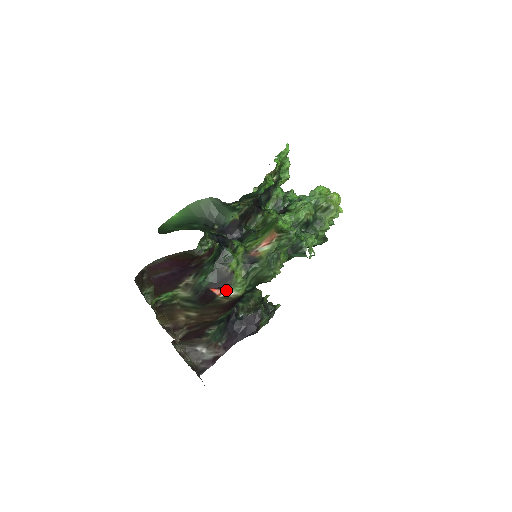
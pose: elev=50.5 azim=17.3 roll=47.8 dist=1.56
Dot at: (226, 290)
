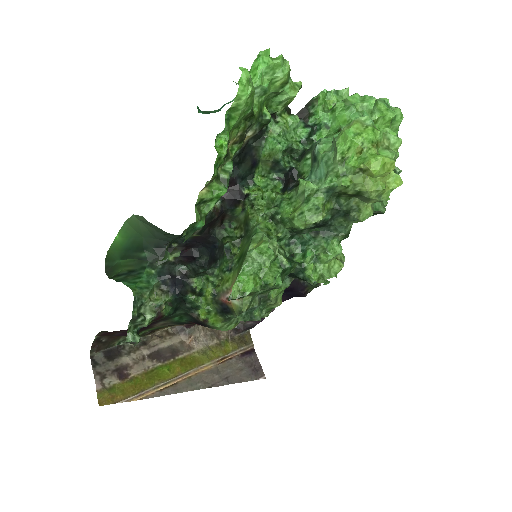
Dot at: occluded
